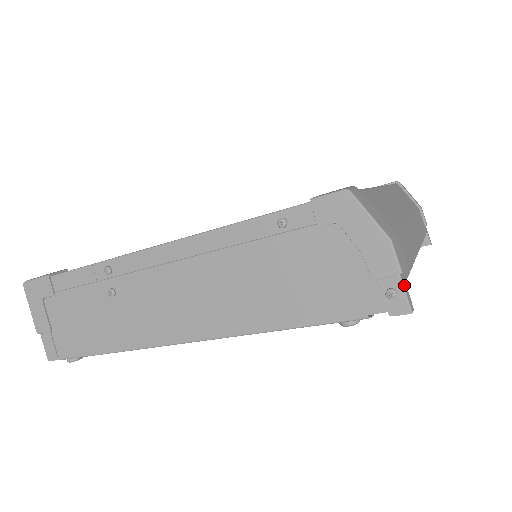
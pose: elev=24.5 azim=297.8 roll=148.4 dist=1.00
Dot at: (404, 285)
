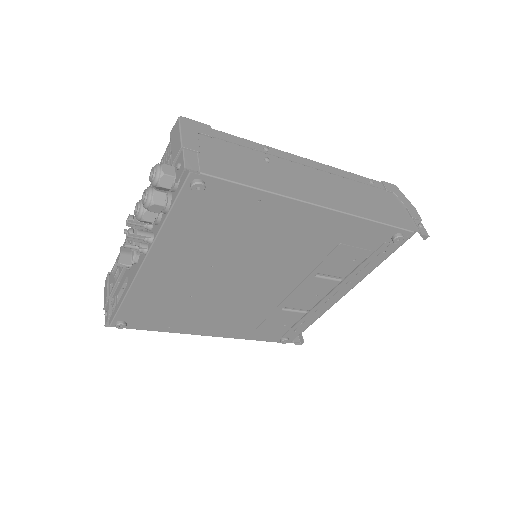
Dot at: occluded
